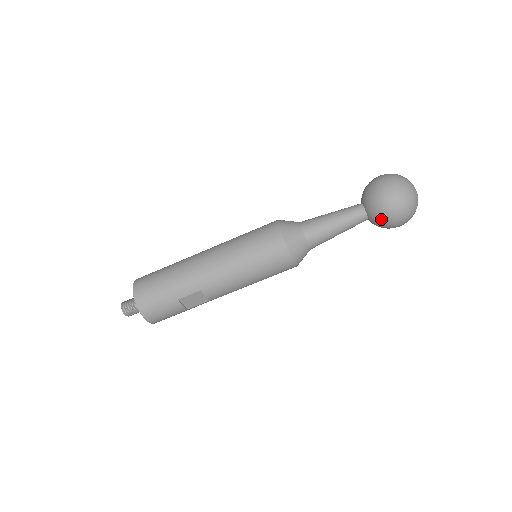
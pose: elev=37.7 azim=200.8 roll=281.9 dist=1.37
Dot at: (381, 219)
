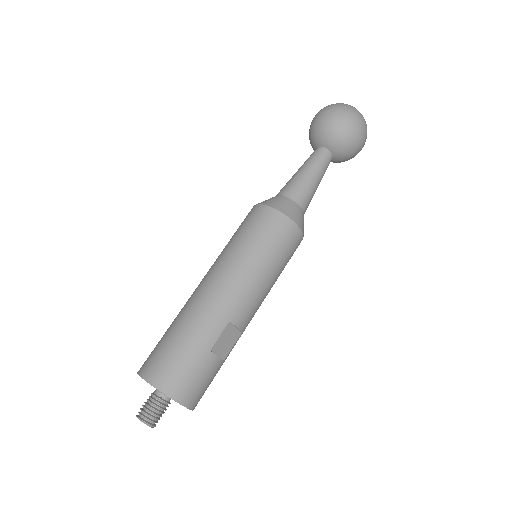
Dot at: (347, 145)
